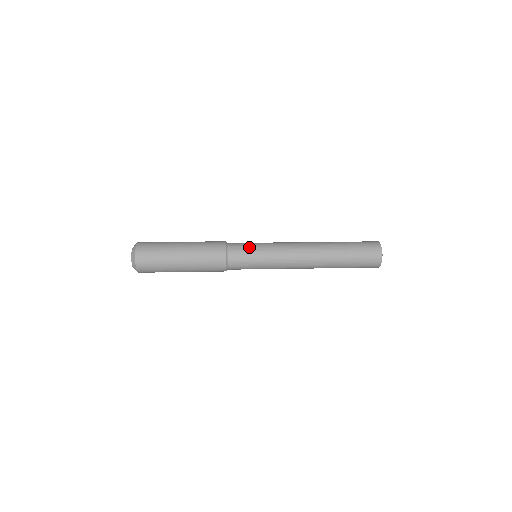
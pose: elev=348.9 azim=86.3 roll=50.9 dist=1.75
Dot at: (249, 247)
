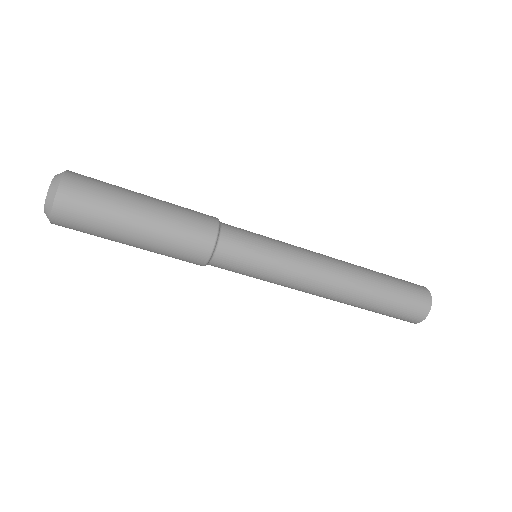
Dot at: (254, 239)
